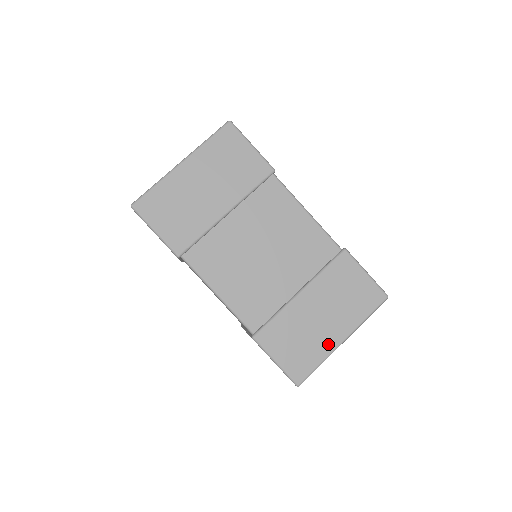
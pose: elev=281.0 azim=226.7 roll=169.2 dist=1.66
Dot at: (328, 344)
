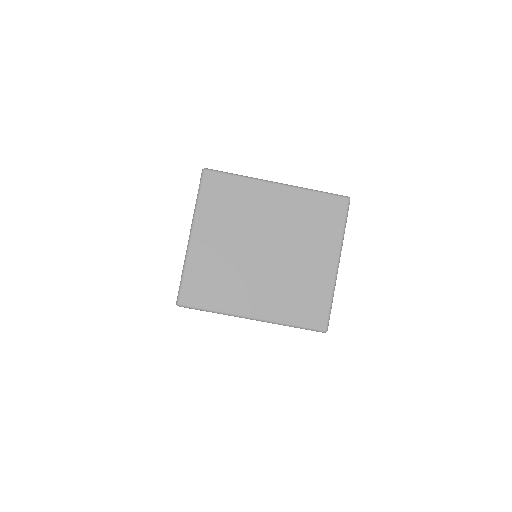
Dot at: occluded
